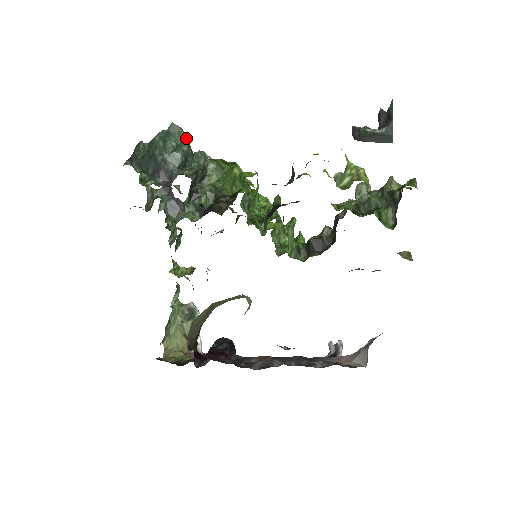
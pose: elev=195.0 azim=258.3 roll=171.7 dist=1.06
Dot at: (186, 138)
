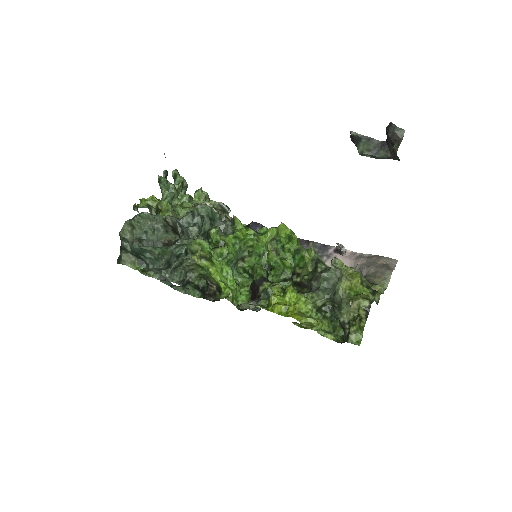
Dot at: (159, 253)
